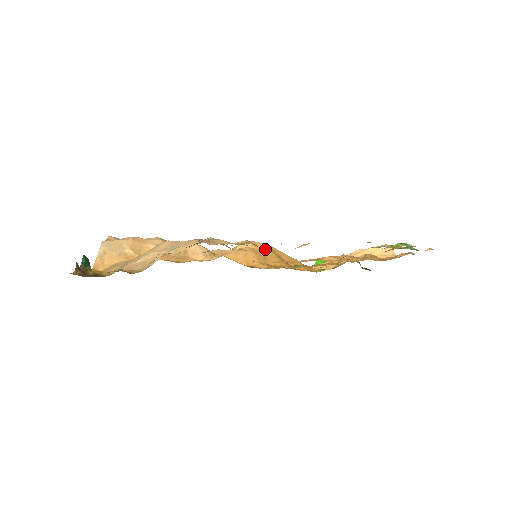
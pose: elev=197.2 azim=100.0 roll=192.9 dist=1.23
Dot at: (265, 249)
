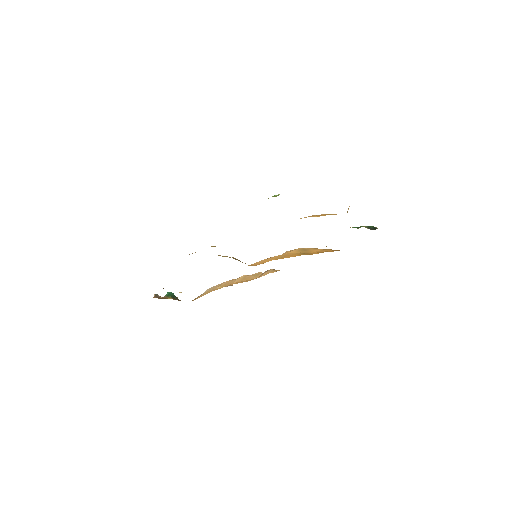
Dot at: (294, 251)
